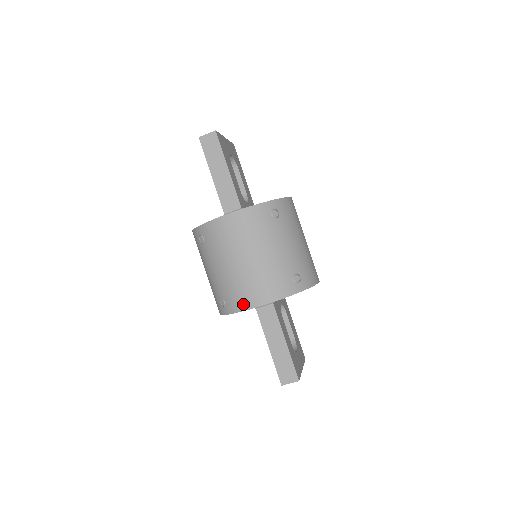
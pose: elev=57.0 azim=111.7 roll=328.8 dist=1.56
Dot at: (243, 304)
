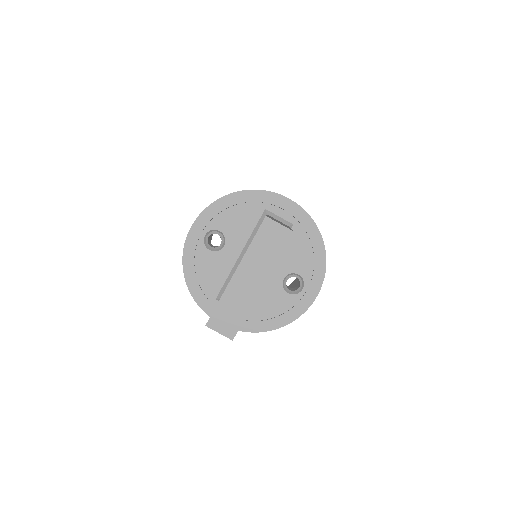
Dot at: occluded
